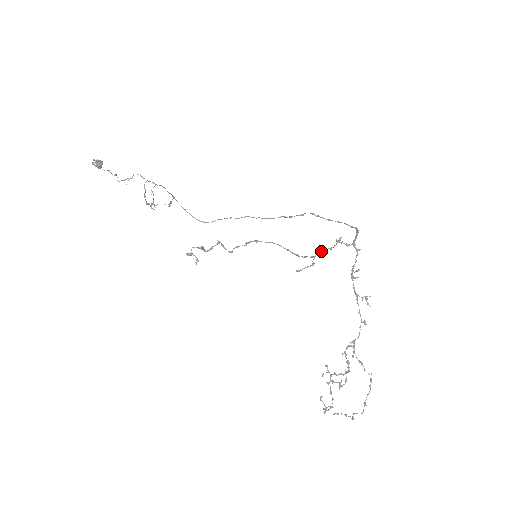
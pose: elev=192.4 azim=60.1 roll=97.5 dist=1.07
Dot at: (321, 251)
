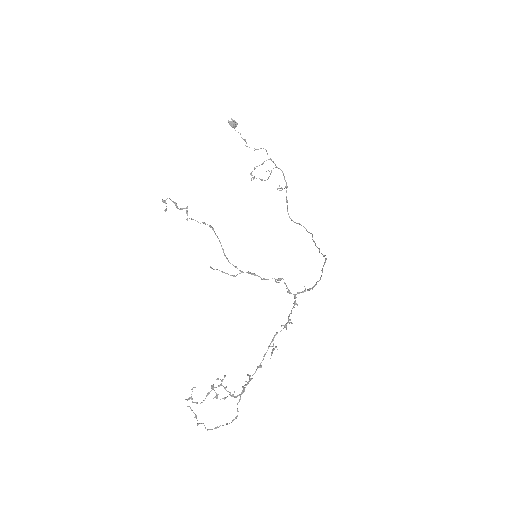
Dot at: (250, 273)
